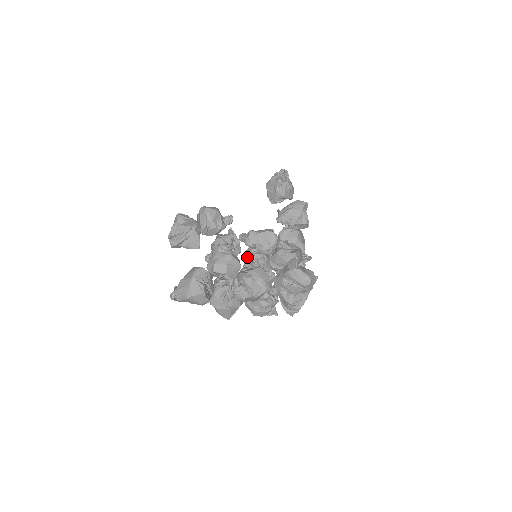
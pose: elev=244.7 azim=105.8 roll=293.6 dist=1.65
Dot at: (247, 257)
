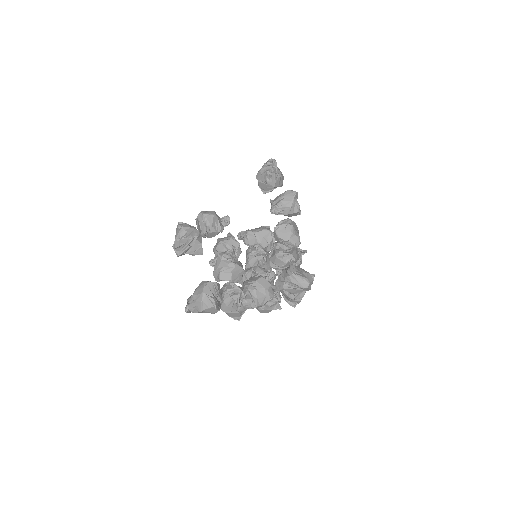
Dot at: (248, 258)
